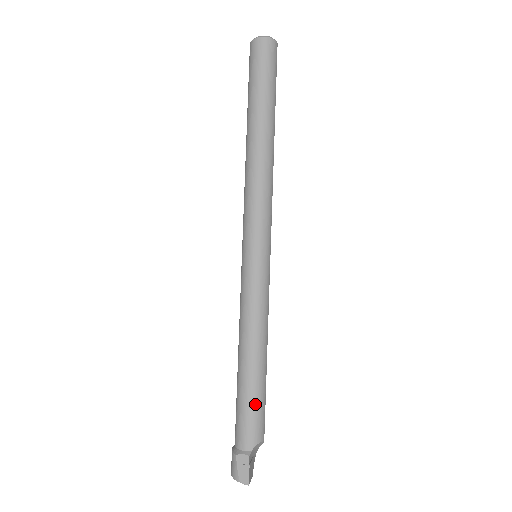
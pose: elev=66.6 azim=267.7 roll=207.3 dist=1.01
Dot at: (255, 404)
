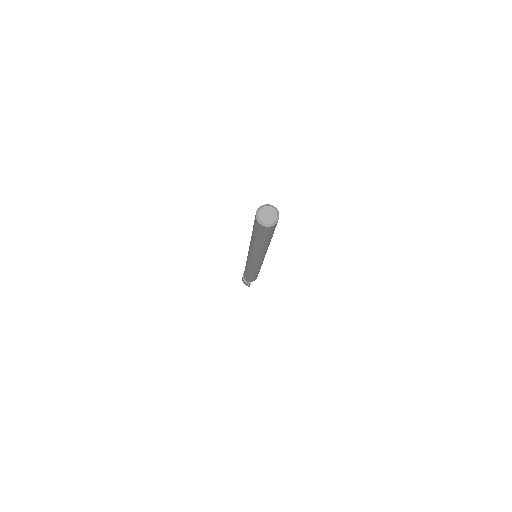
Dot at: occluded
